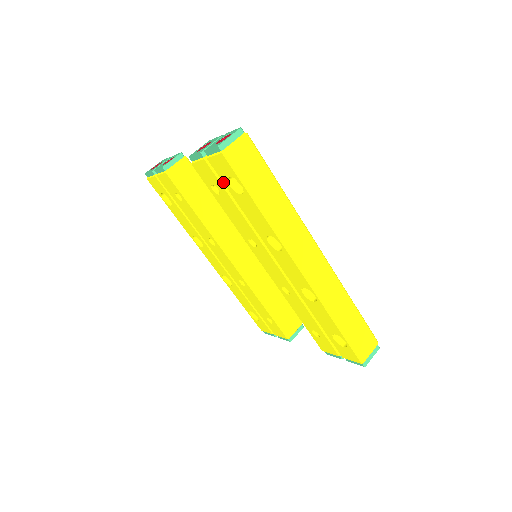
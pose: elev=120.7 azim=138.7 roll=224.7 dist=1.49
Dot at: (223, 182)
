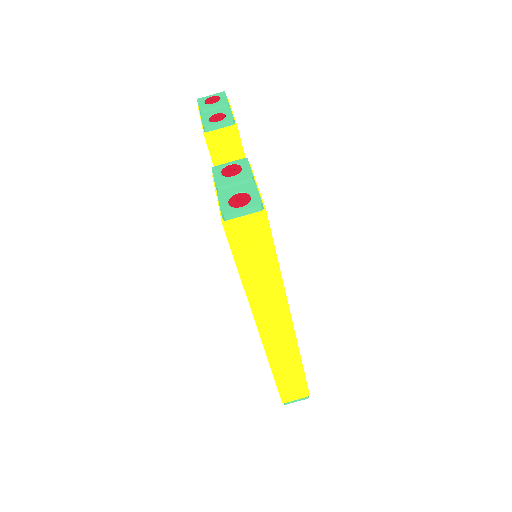
Dot at: occluded
